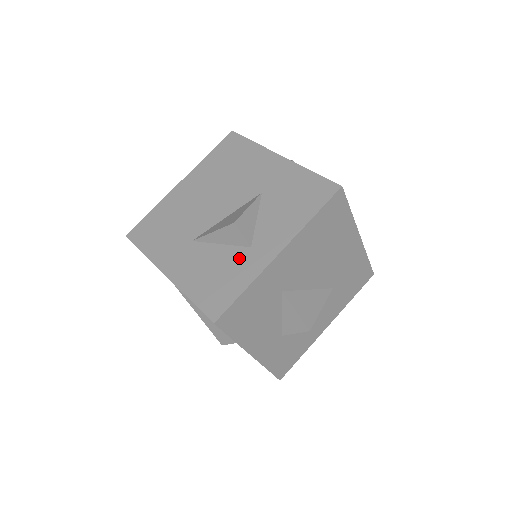
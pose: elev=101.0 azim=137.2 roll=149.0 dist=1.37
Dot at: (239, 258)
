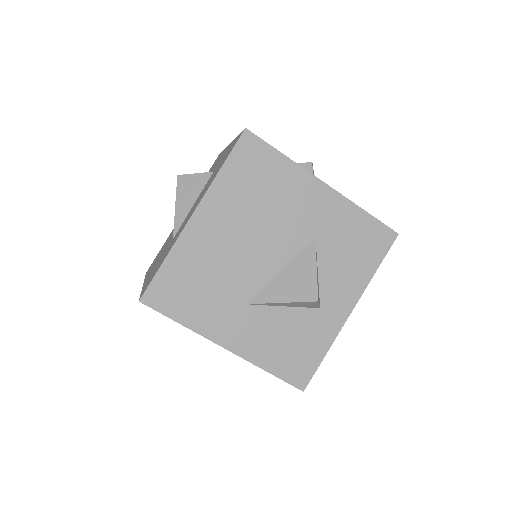
Dot at: (311, 322)
